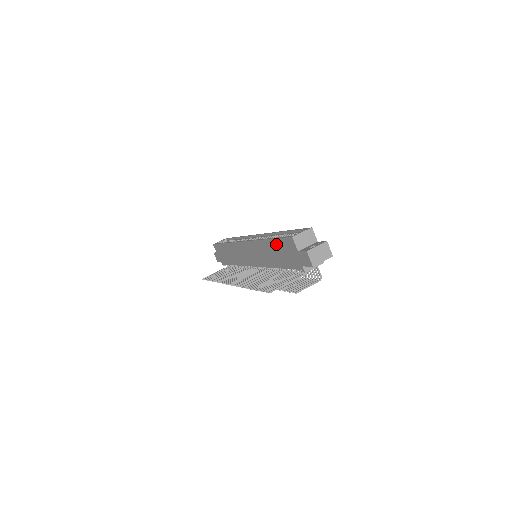
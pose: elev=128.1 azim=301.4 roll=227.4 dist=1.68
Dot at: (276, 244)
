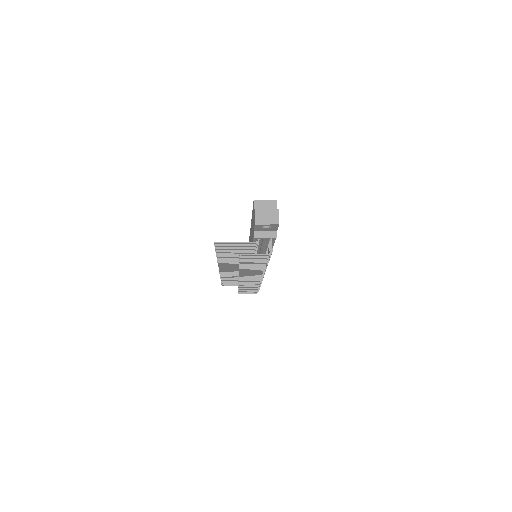
Dot at: occluded
